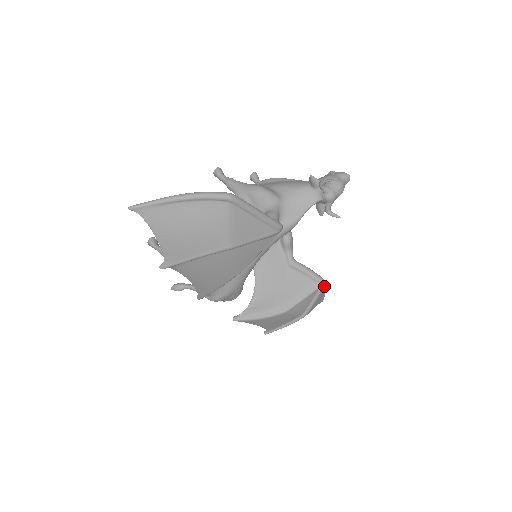
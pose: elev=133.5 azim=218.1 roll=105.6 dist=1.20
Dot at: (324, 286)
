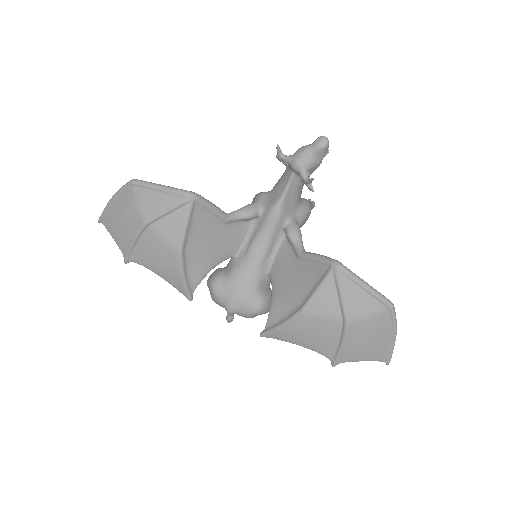
Dot at: (338, 269)
